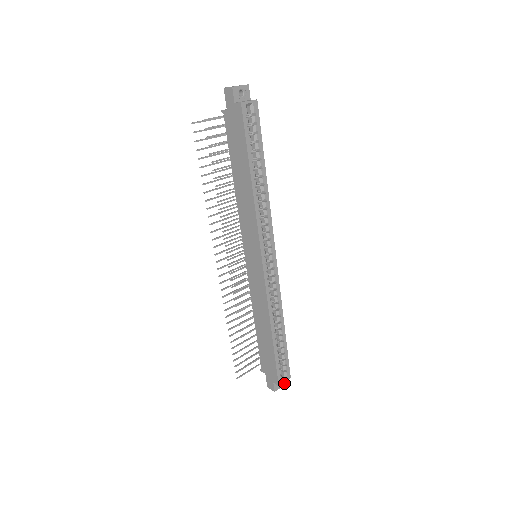
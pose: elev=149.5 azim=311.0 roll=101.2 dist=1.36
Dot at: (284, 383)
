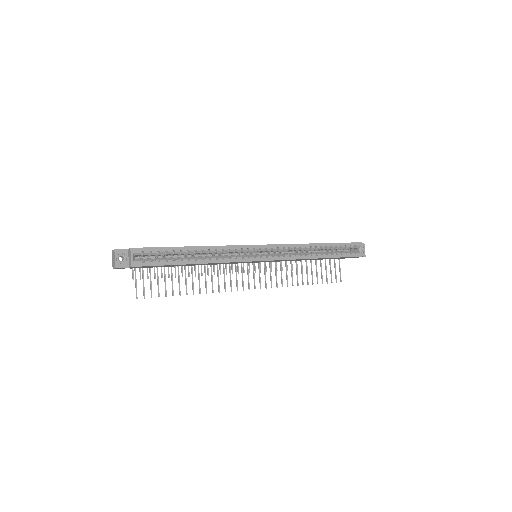
Dot at: (363, 245)
